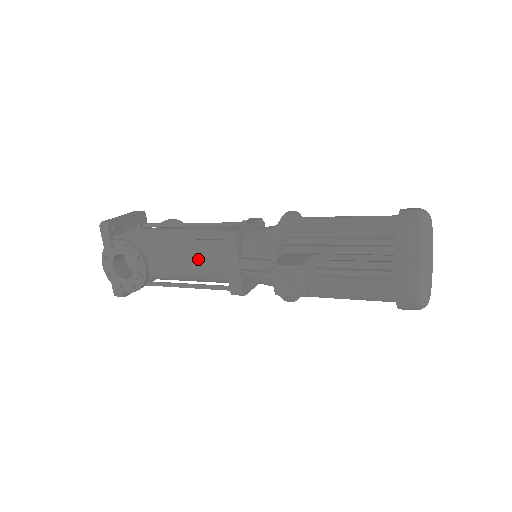
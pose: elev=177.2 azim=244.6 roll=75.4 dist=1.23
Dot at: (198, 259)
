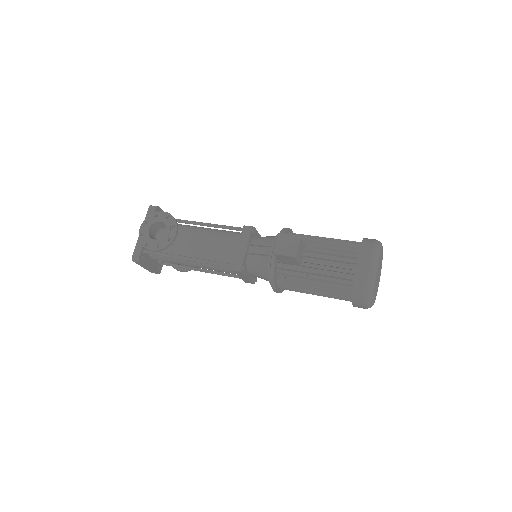
Dot at: (216, 241)
